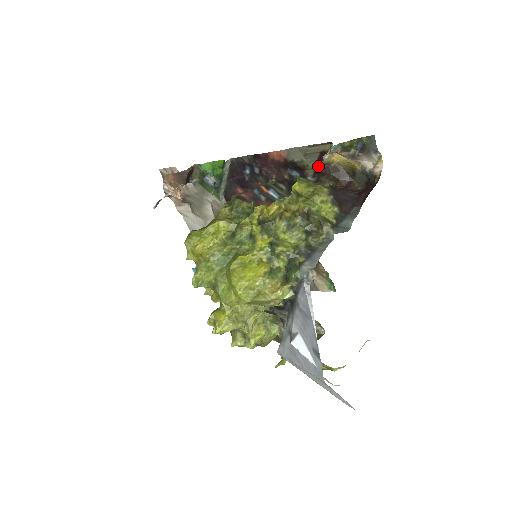
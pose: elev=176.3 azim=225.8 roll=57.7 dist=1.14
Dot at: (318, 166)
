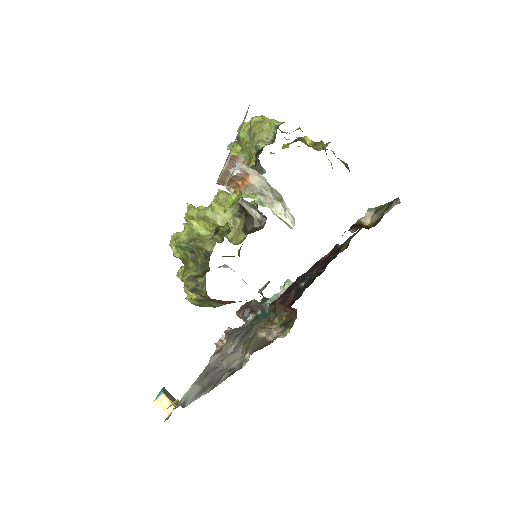
Dot at: (352, 237)
